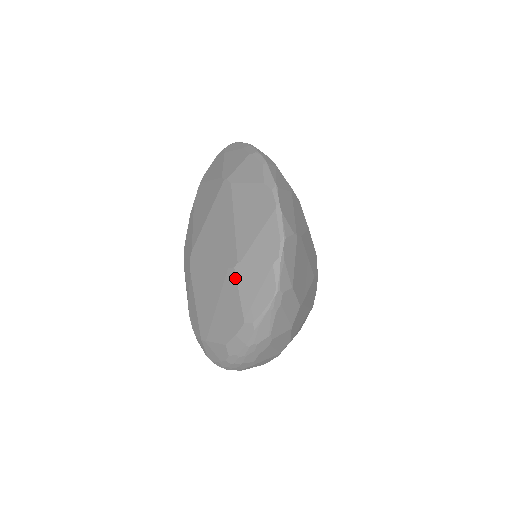
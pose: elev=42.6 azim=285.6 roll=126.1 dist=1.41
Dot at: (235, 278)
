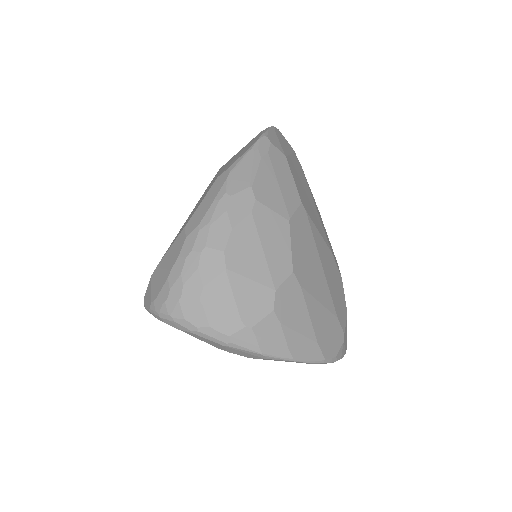
Dot at: occluded
